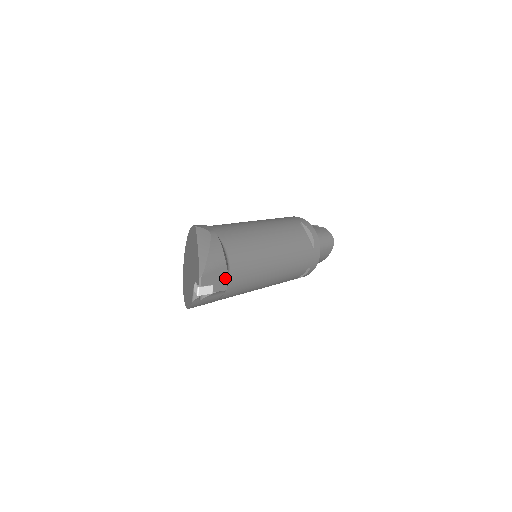
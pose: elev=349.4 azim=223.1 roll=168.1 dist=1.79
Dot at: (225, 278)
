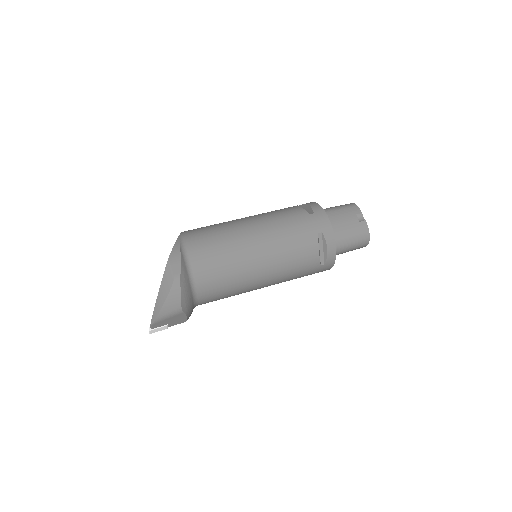
Dot at: (183, 317)
